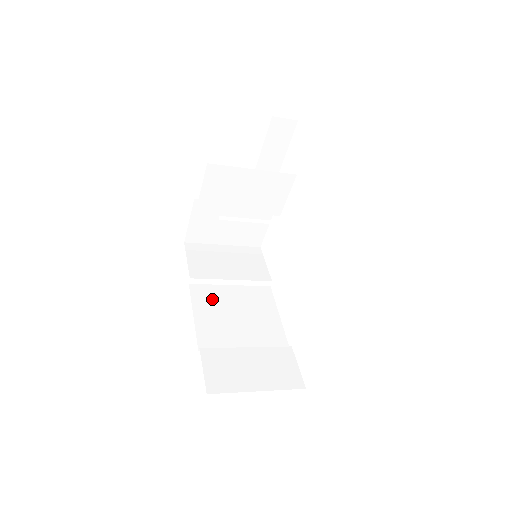
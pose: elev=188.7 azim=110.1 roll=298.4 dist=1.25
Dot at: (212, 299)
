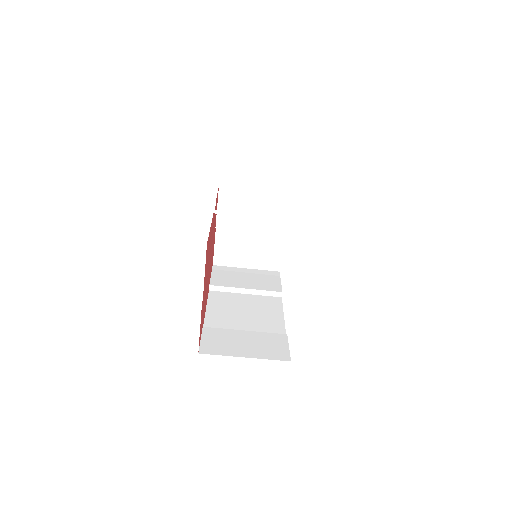
Dot at: (226, 301)
